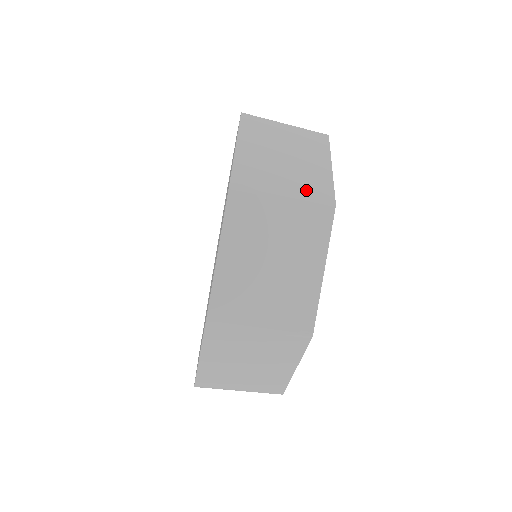
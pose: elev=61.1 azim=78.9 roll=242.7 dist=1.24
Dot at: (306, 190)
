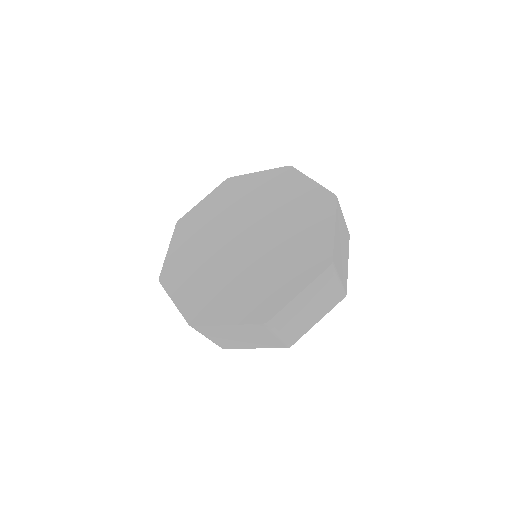
Dot at: occluded
